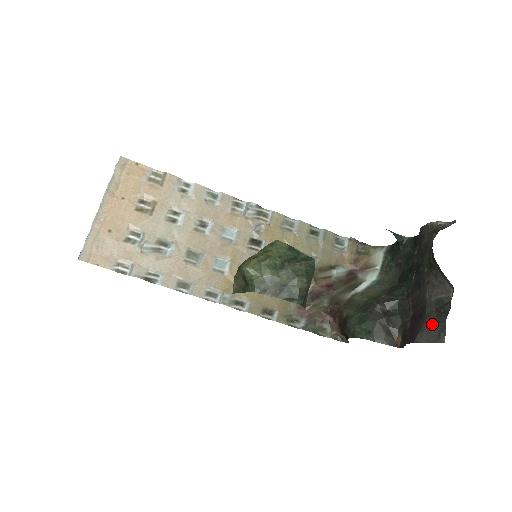
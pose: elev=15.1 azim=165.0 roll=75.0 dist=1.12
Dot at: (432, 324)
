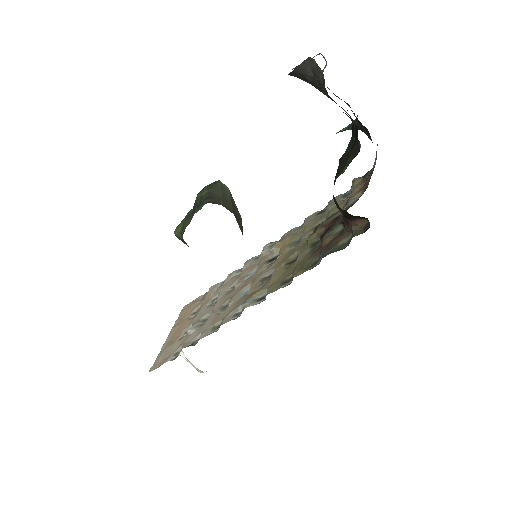
Dot at: occluded
